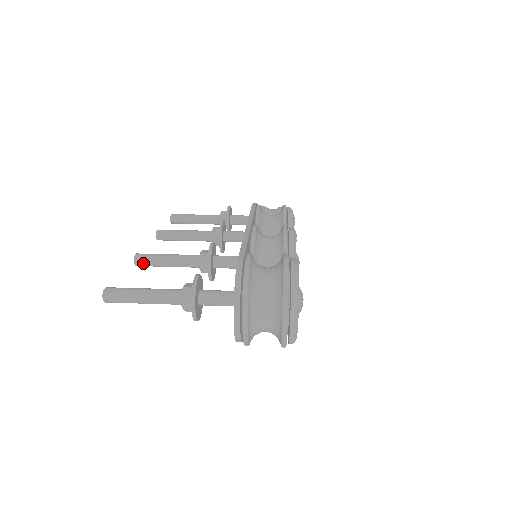
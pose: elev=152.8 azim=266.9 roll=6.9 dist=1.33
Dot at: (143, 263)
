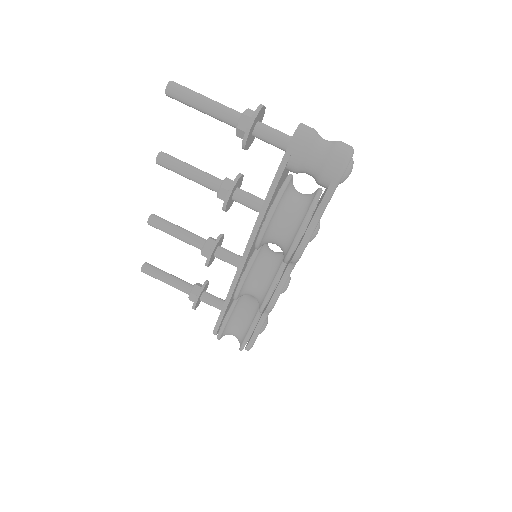
Dot at: occluded
